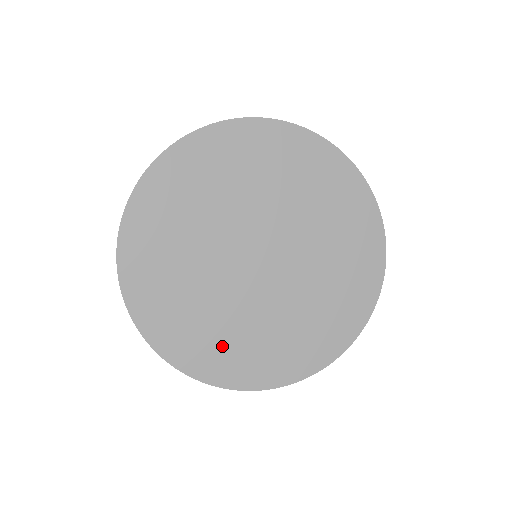
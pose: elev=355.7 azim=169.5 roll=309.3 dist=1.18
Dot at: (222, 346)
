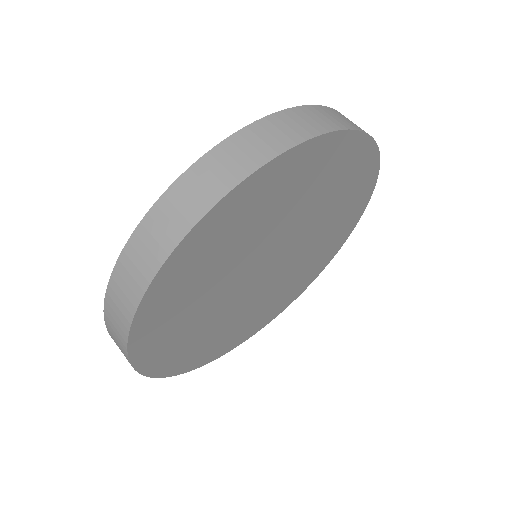
Dot at: (292, 289)
